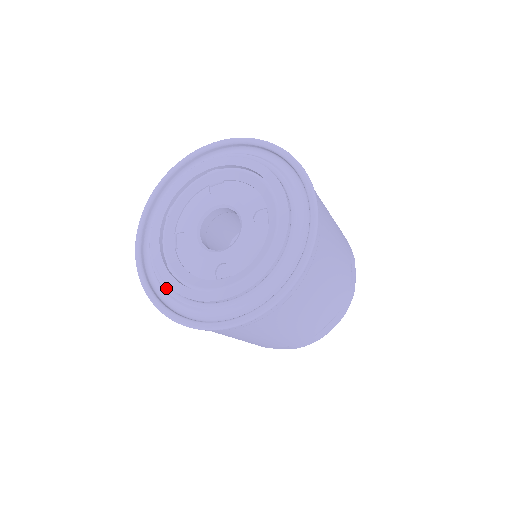
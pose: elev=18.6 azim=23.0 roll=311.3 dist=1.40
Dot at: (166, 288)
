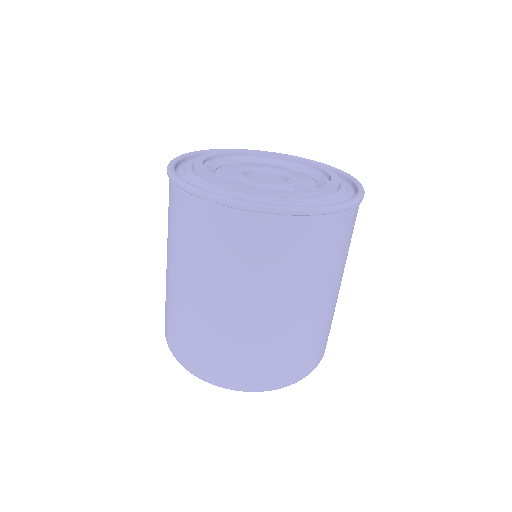
Dot at: (190, 162)
